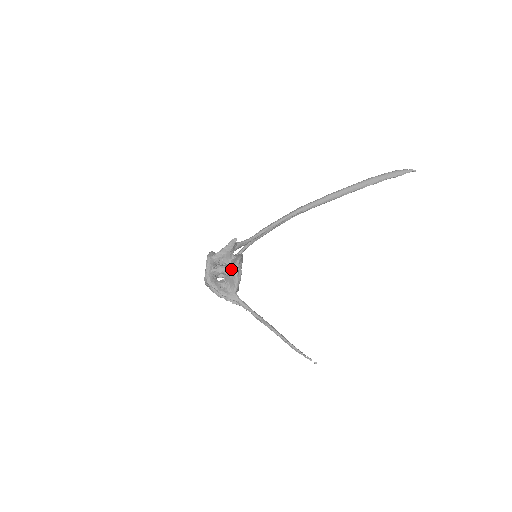
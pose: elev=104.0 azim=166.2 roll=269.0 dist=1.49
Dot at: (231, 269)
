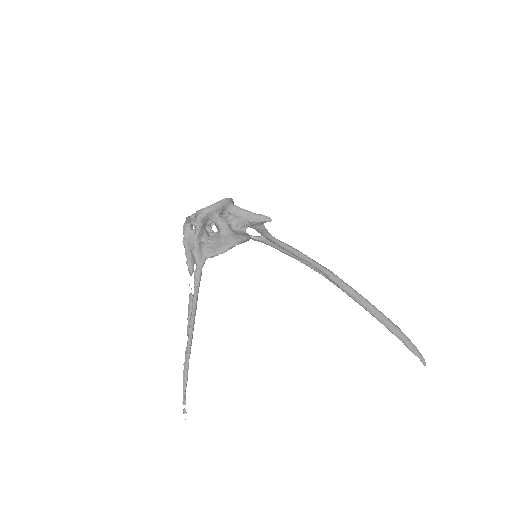
Dot at: (232, 235)
